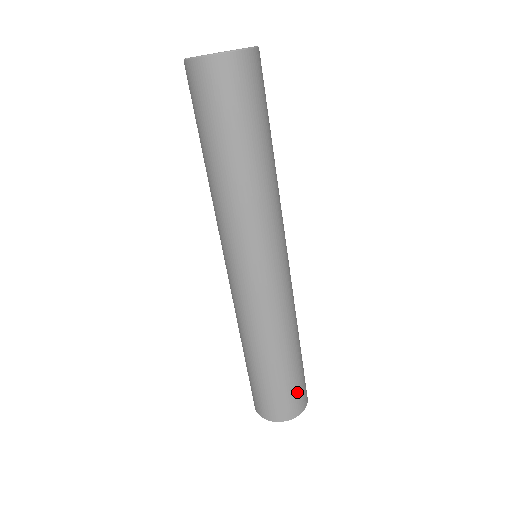
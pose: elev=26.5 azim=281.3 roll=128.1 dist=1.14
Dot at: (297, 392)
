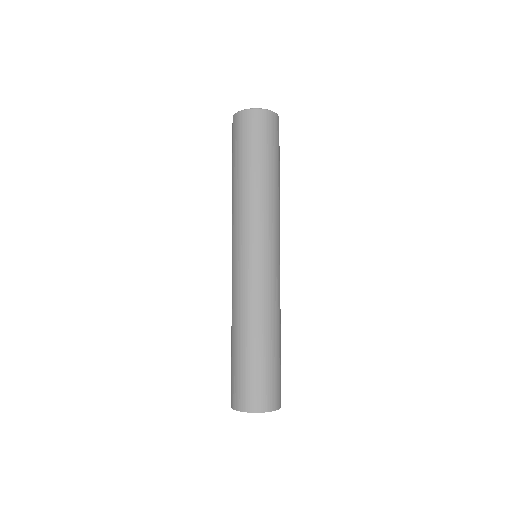
Dot at: (278, 383)
